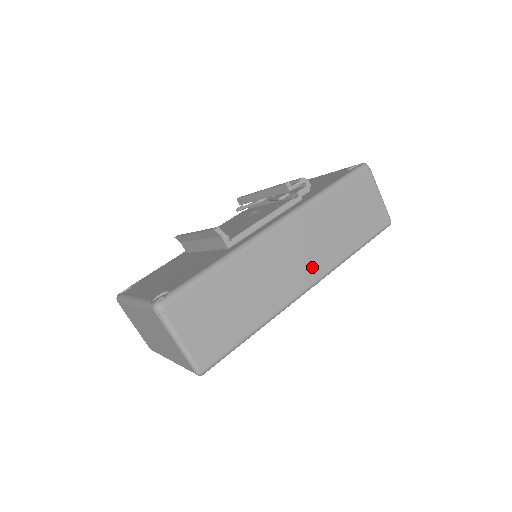
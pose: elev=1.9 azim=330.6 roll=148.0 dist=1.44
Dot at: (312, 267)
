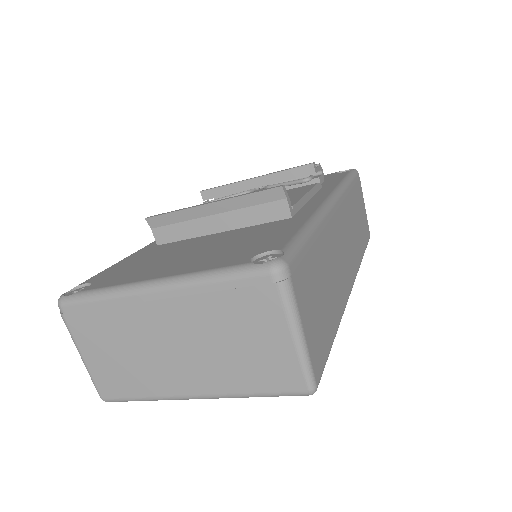
Dot at: (352, 262)
